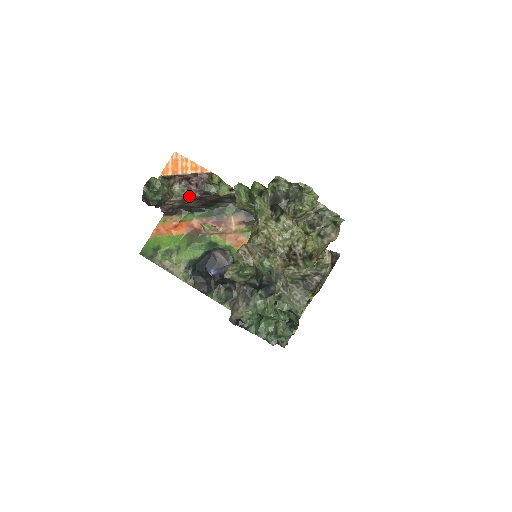
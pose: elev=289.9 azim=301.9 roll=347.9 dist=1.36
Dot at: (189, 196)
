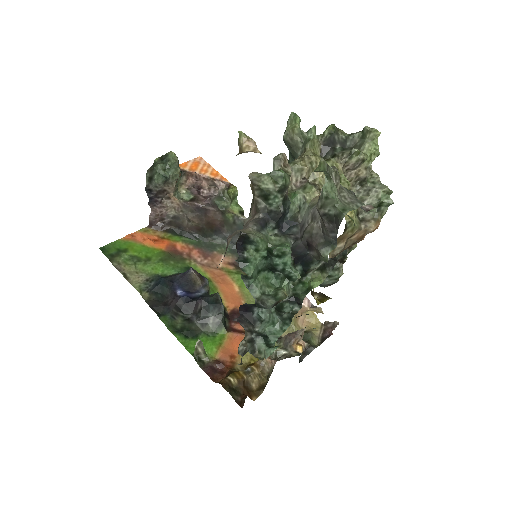
Dot at: (193, 202)
